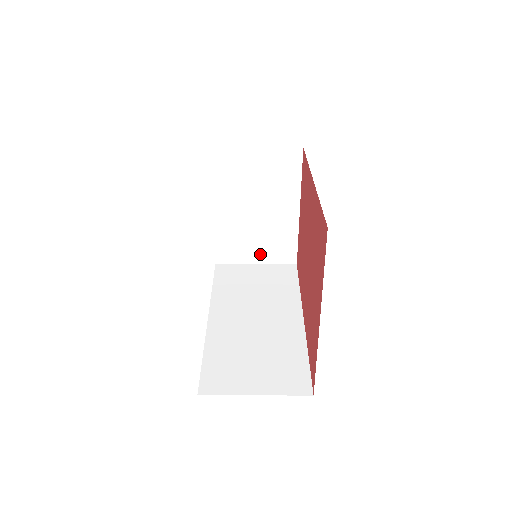
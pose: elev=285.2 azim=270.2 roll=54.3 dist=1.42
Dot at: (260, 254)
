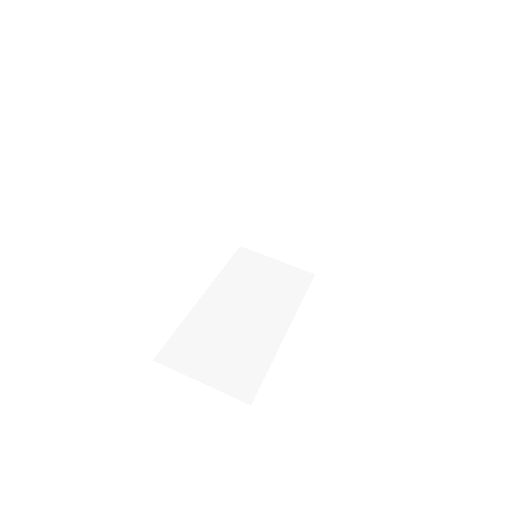
Dot at: (283, 252)
